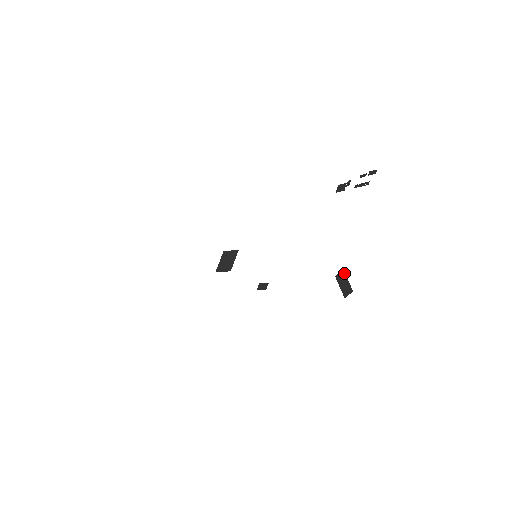
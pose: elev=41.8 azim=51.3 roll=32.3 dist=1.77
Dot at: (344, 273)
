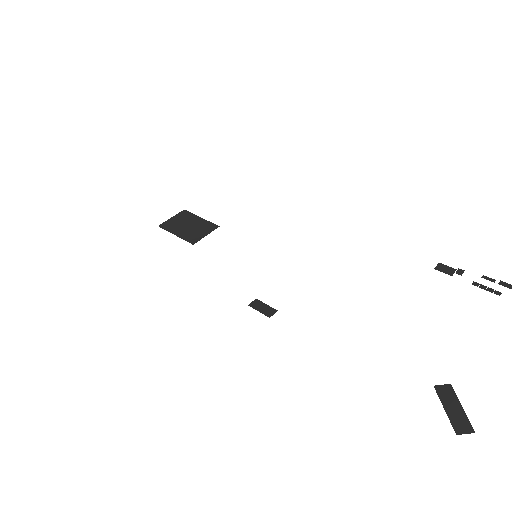
Dot at: occluded
